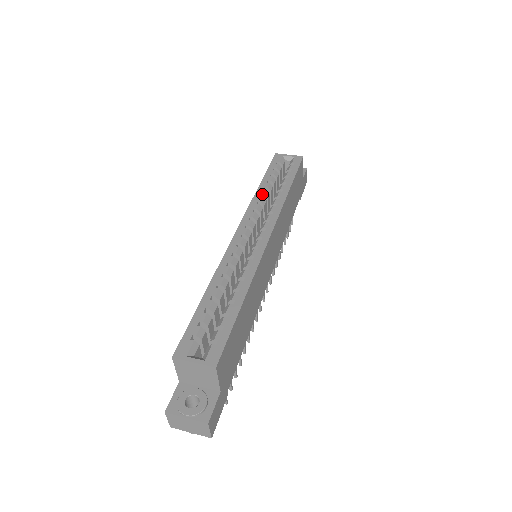
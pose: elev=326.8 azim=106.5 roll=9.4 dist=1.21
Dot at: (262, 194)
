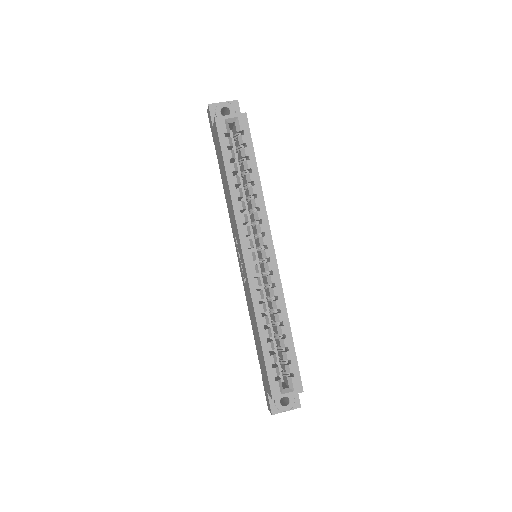
Dot at: (238, 197)
